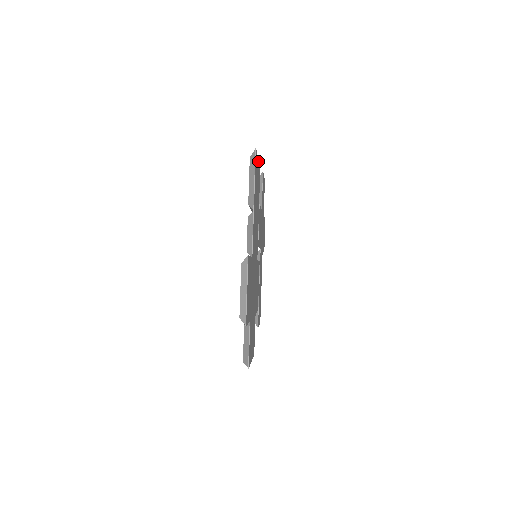
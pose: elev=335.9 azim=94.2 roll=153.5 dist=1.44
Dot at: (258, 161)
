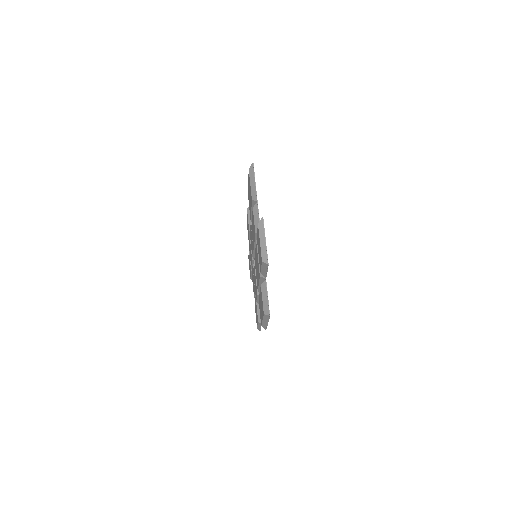
Dot at: occluded
